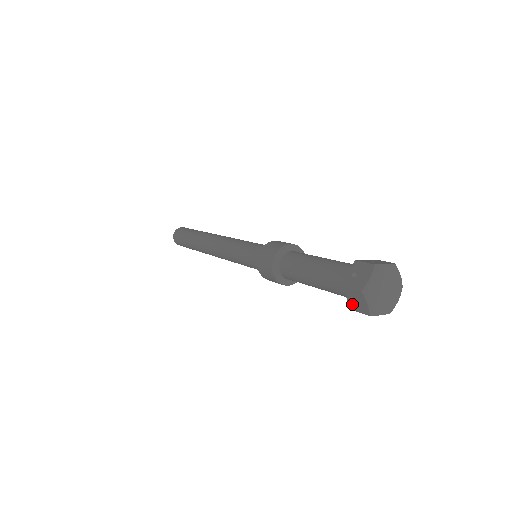
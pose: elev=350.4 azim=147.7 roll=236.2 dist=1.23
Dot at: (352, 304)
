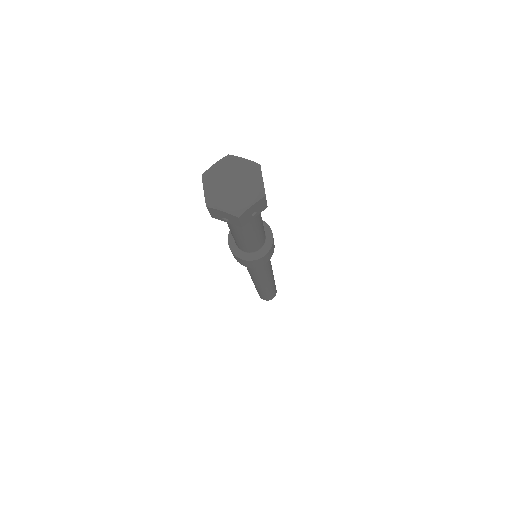
Dot at: (232, 223)
